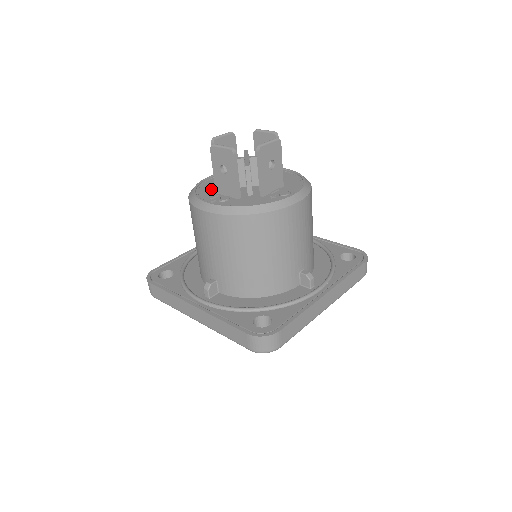
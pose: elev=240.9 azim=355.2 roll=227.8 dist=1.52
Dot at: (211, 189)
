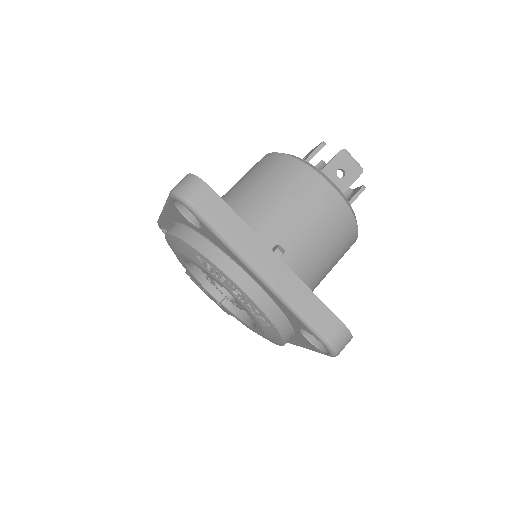
Dot at: occluded
